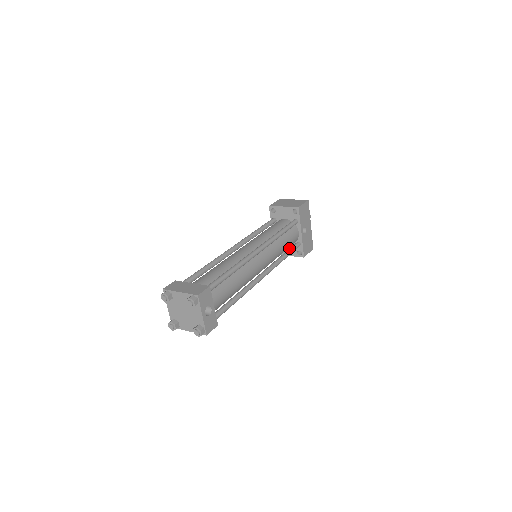
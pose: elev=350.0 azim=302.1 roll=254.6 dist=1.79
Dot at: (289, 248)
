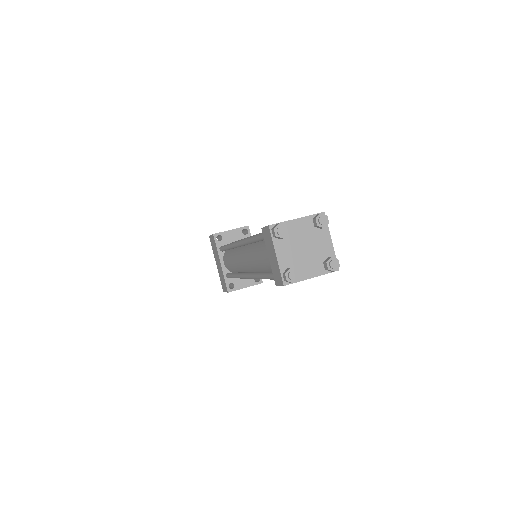
Dot at: occluded
